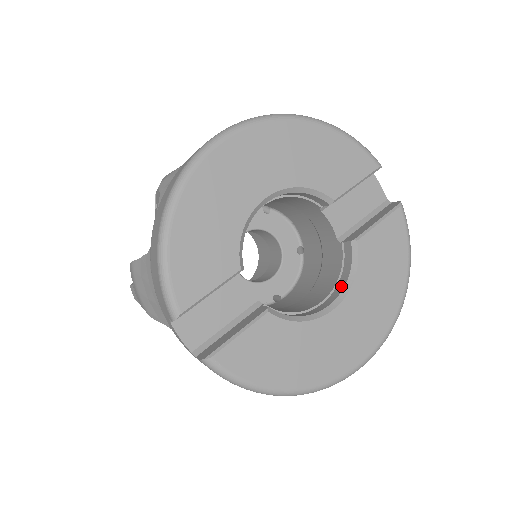
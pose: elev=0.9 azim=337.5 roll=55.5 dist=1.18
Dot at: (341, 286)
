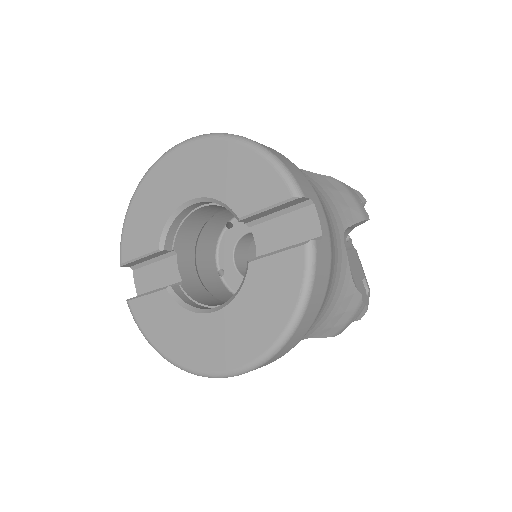
Dot at: occluded
